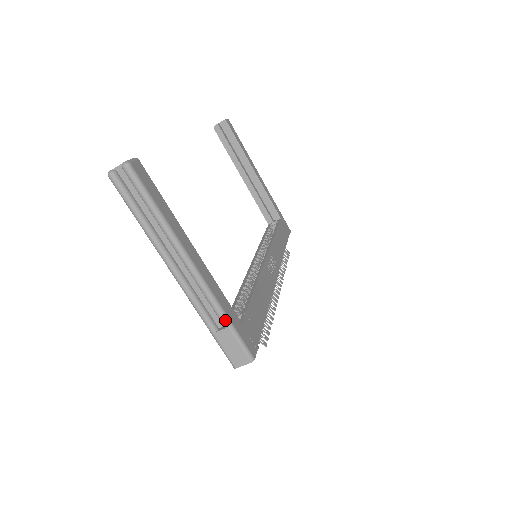
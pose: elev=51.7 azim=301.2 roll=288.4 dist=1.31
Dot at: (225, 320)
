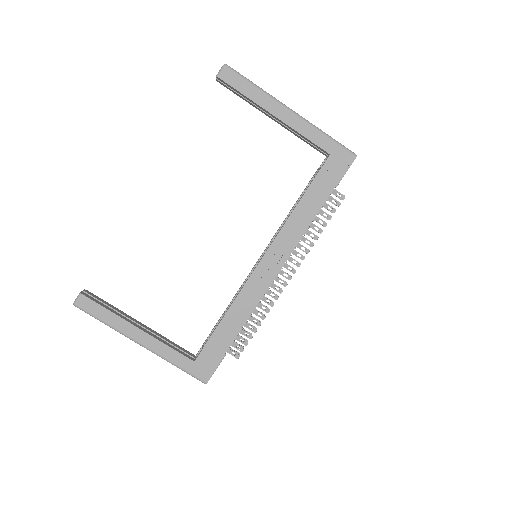
Dot at: occluded
